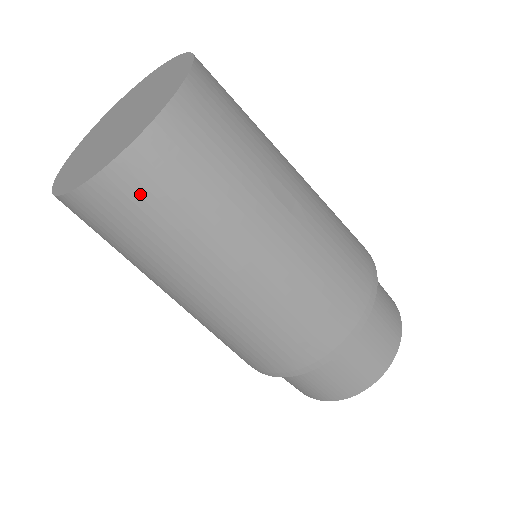
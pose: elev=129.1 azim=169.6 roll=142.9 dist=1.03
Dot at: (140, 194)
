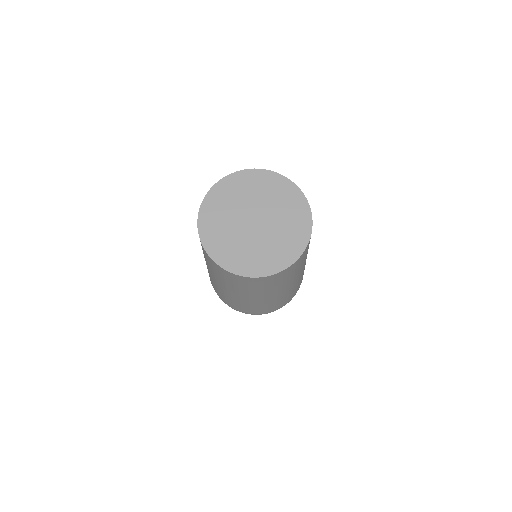
Dot at: occluded
